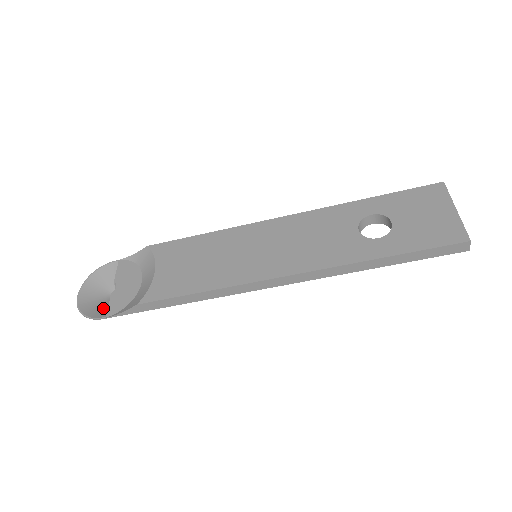
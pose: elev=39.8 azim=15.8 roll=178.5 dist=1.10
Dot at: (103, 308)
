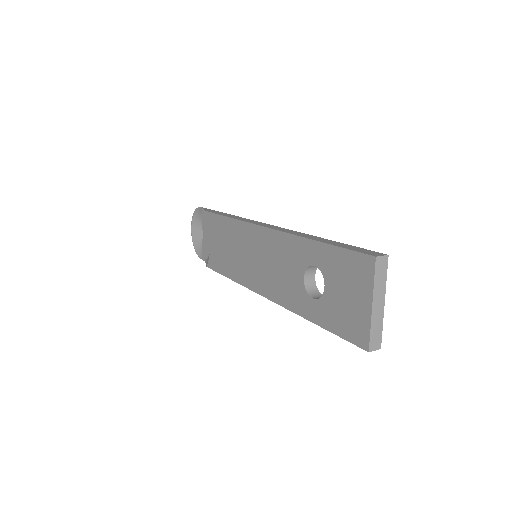
Dot at: occluded
